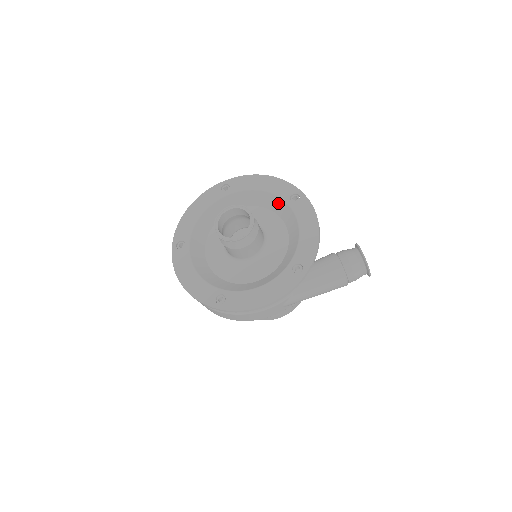
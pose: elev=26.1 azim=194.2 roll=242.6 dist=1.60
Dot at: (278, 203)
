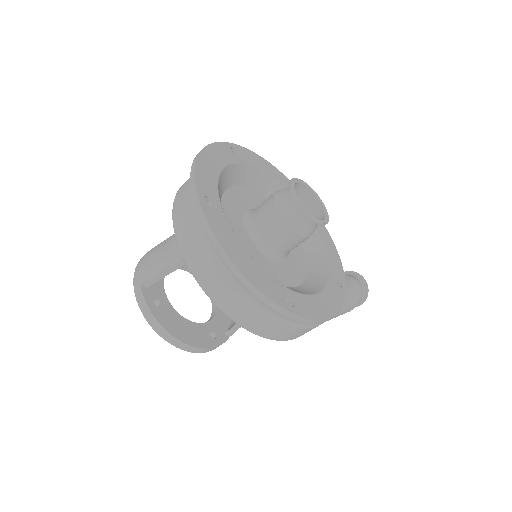
Dot at: occluded
